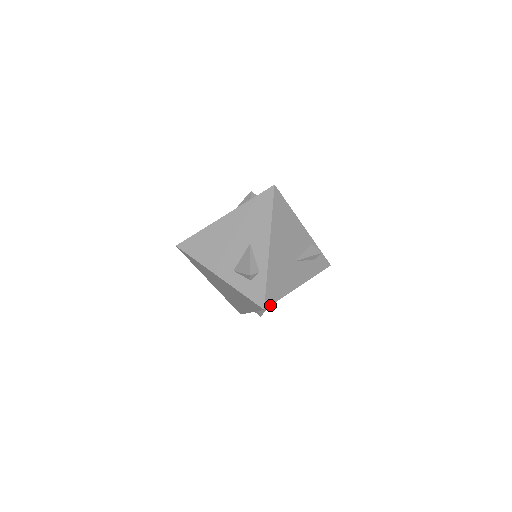
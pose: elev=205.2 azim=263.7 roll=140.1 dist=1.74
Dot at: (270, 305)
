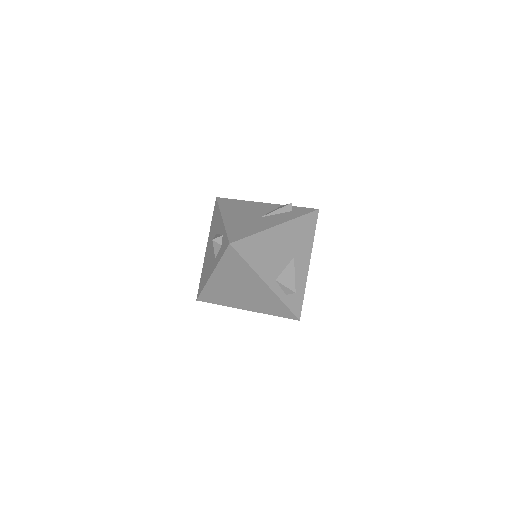
Dot at: (237, 241)
